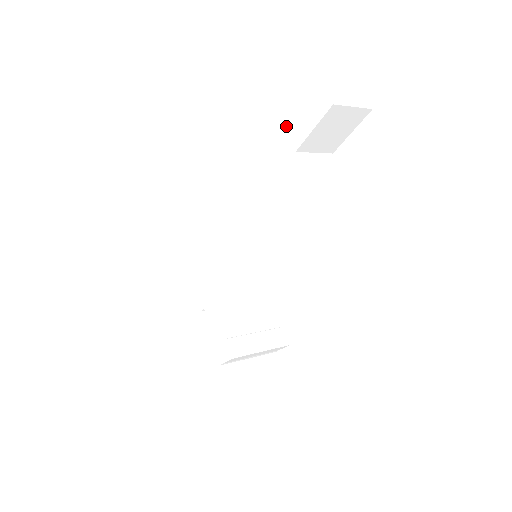
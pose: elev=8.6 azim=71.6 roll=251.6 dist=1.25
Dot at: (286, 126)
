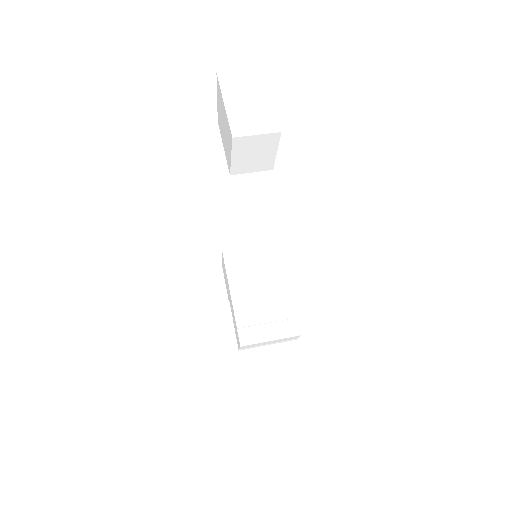
Dot at: (225, 151)
